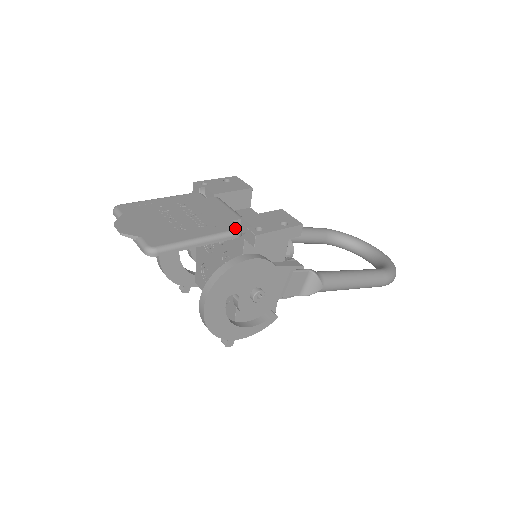
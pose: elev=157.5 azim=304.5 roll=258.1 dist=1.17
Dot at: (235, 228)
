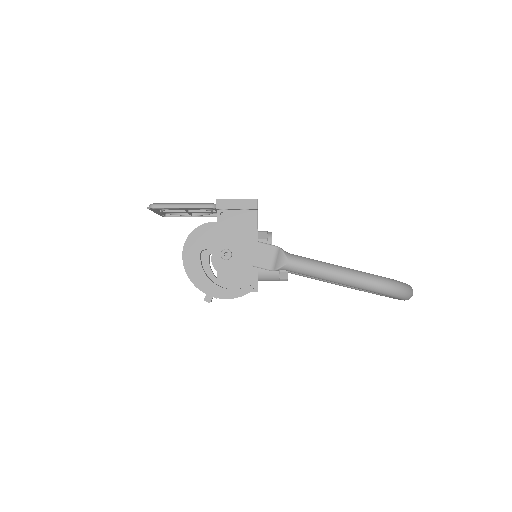
Dot at: (211, 203)
